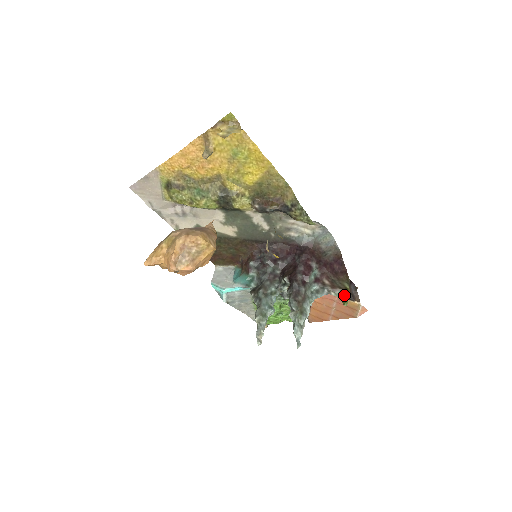
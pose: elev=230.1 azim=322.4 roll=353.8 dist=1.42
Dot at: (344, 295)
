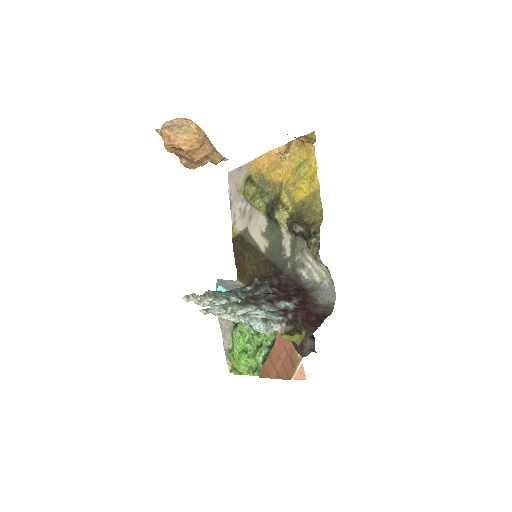
Dot at: (292, 333)
